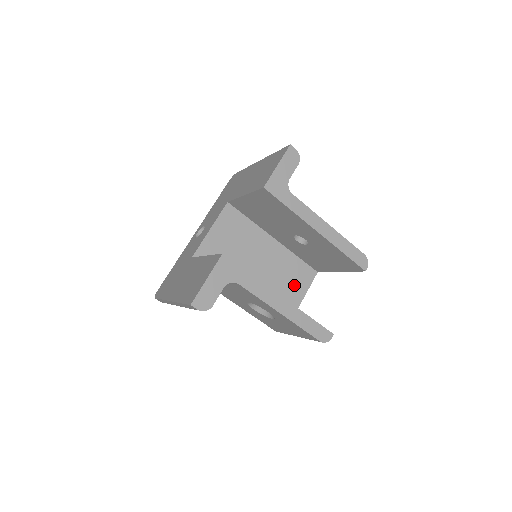
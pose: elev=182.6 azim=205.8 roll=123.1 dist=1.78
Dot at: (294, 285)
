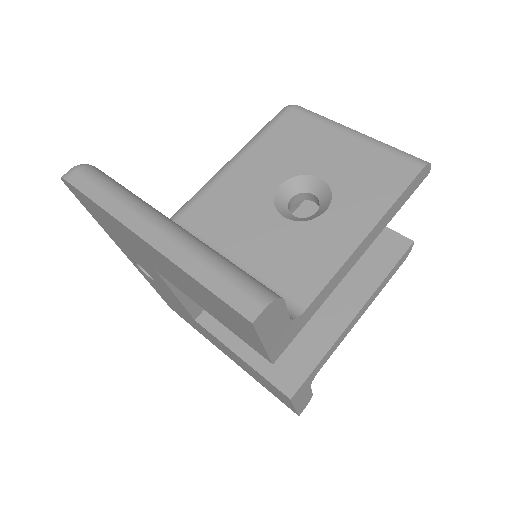
Dot at: occluded
